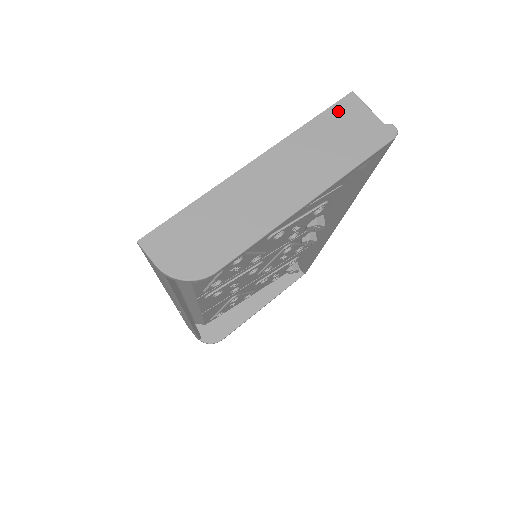
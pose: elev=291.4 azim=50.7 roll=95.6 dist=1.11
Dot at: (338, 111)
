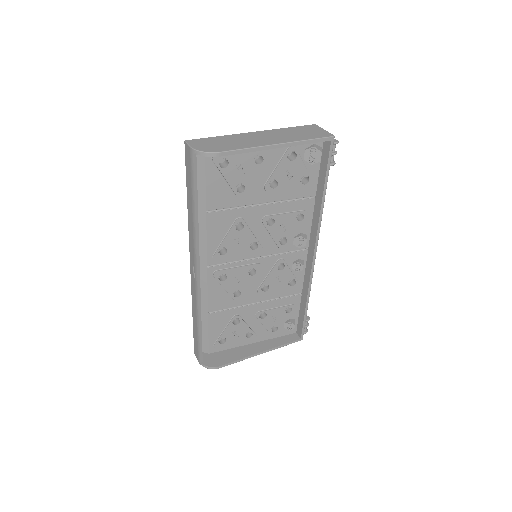
Dot at: (306, 127)
